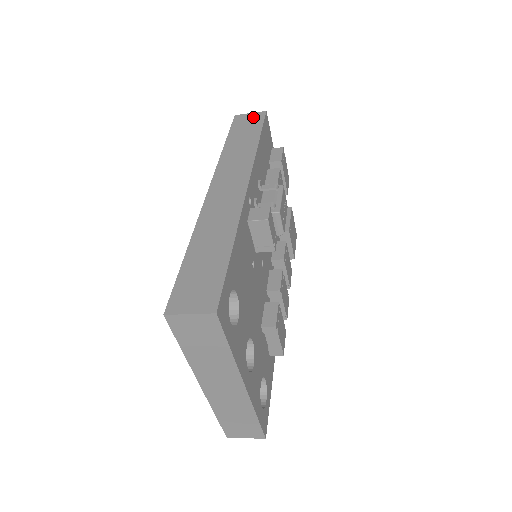
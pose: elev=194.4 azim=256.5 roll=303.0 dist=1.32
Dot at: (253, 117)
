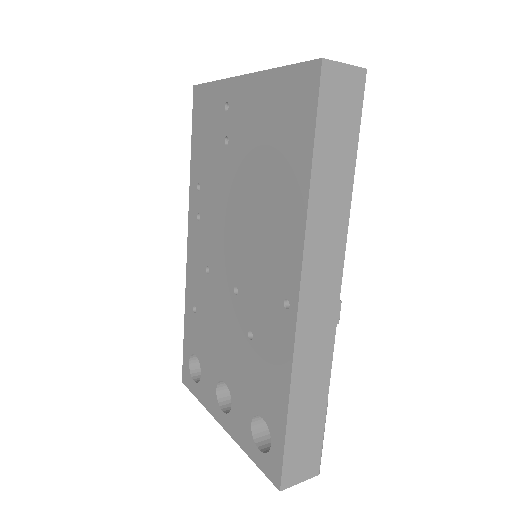
Dot at: (349, 86)
